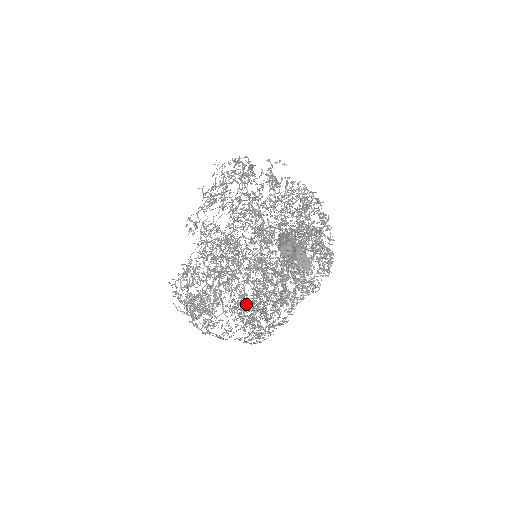
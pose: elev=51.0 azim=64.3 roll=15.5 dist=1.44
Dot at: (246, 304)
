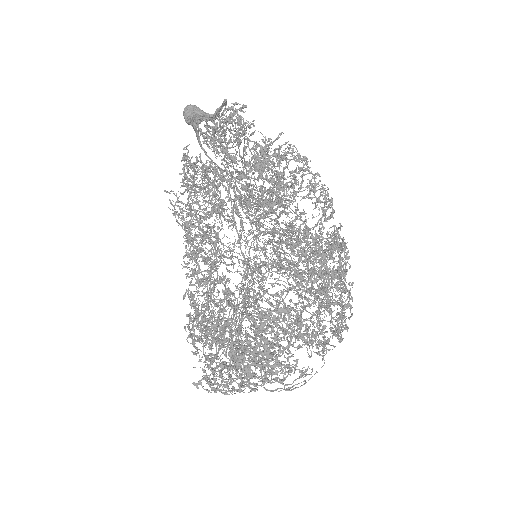
Dot at: (251, 233)
